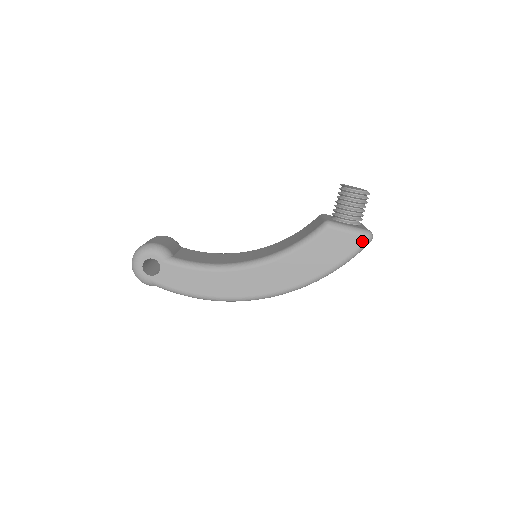
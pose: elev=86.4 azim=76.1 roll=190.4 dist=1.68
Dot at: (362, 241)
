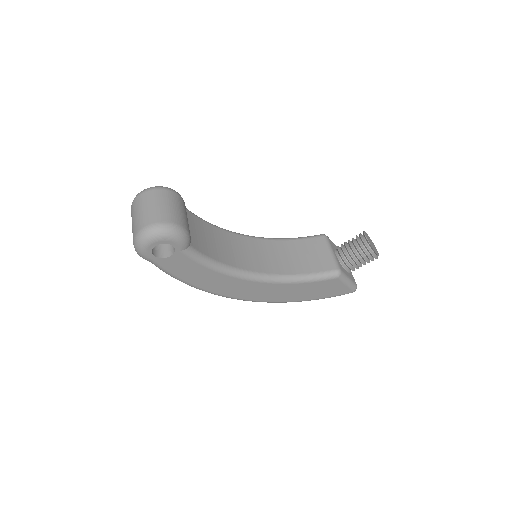
Dot at: (348, 292)
